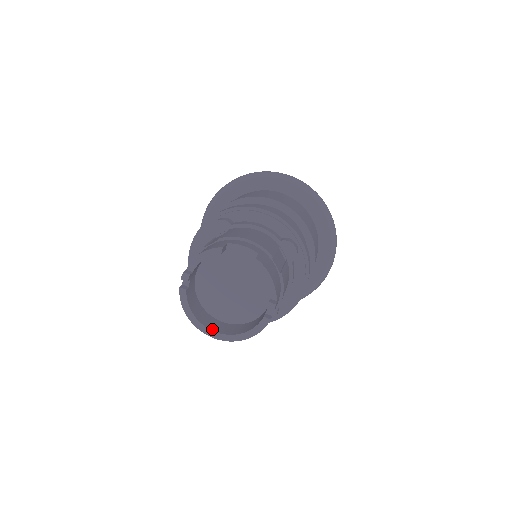
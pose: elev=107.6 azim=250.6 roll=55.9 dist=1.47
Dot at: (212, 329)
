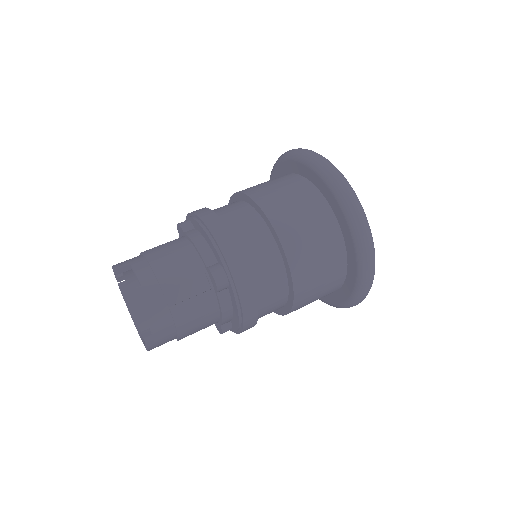
Dot at: (138, 326)
